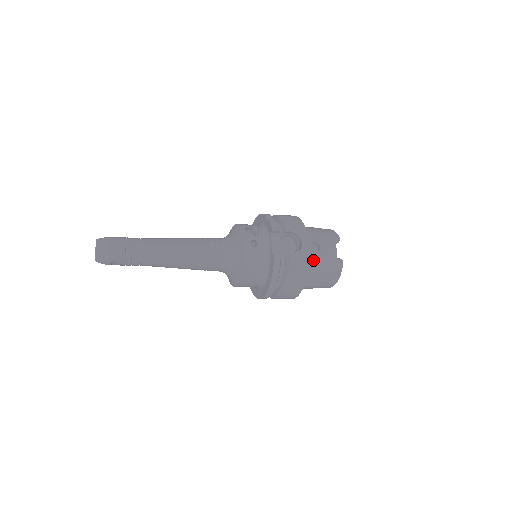
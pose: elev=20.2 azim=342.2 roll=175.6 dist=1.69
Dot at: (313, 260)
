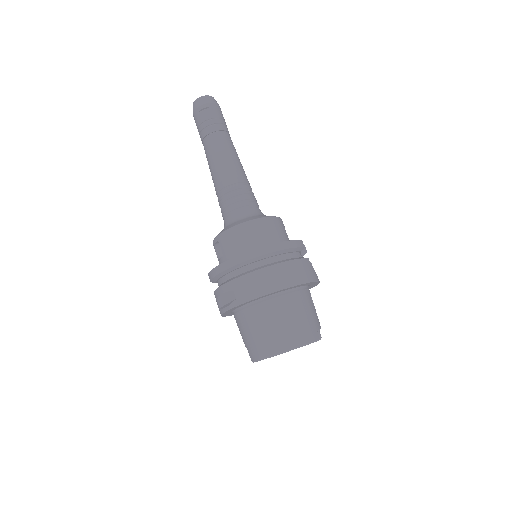
Dot at: (307, 297)
